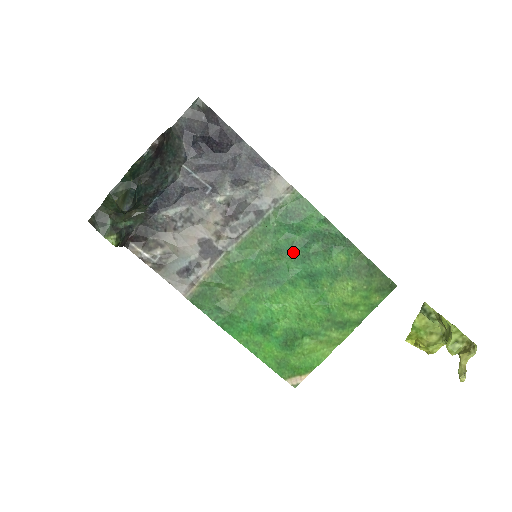
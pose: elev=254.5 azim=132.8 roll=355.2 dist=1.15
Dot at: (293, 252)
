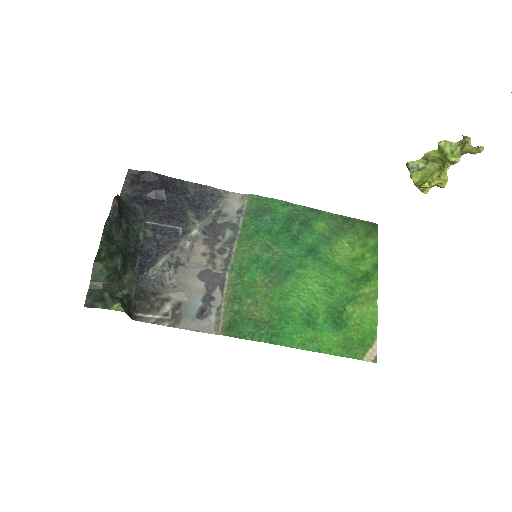
Dot at: (282, 241)
